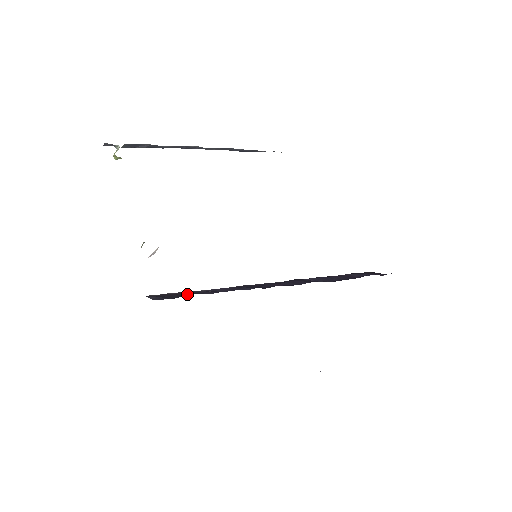
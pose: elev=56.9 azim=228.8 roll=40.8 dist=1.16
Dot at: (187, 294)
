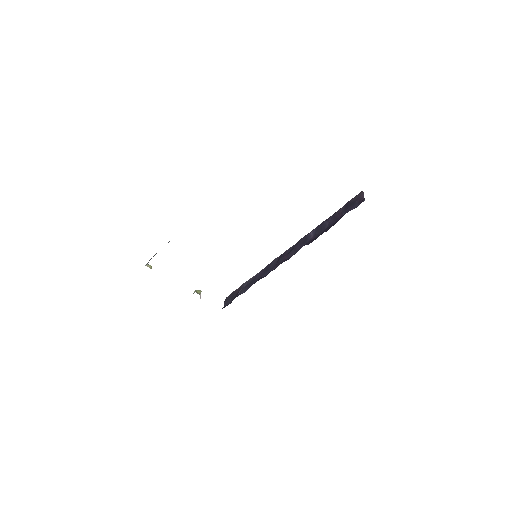
Dot at: (236, 296)
